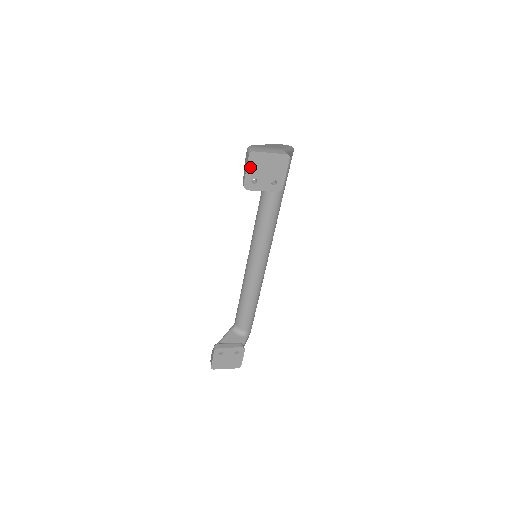
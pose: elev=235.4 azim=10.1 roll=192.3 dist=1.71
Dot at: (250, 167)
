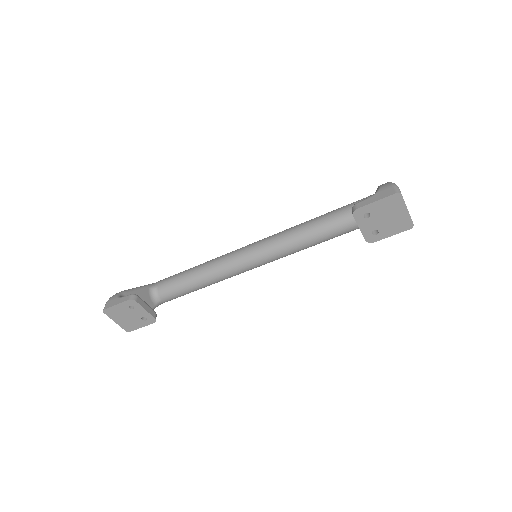
Dot at: (382, 202)
